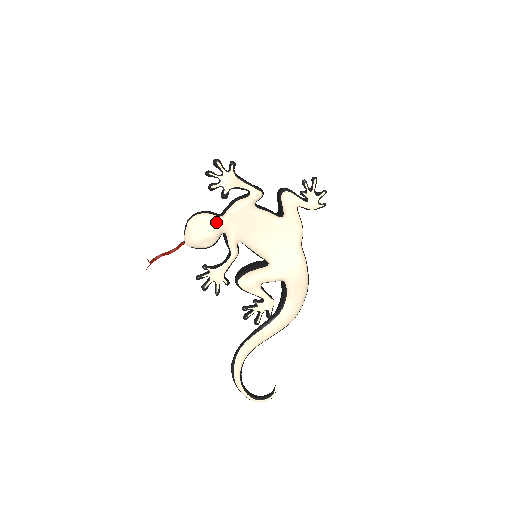
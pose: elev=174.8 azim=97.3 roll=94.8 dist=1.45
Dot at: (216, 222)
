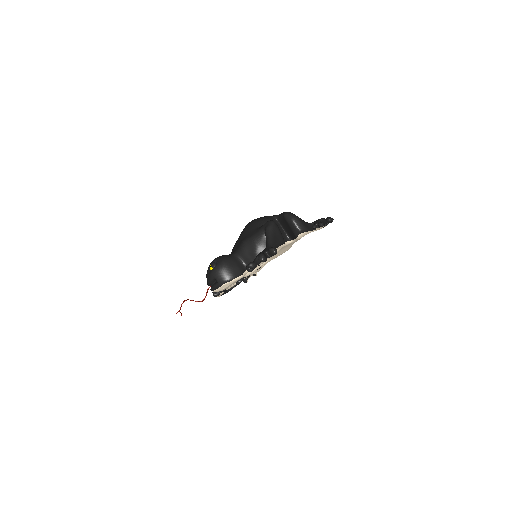
Dot at: occluded
